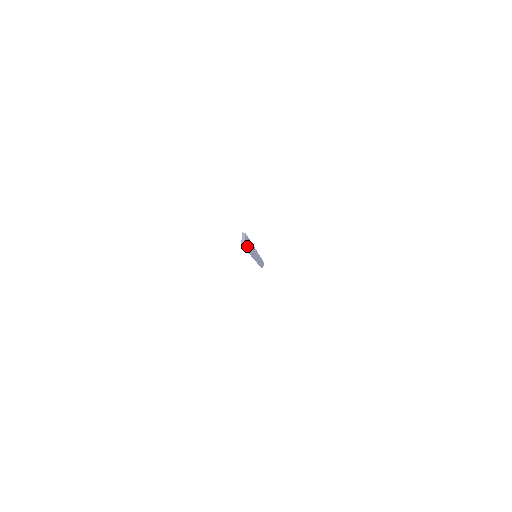
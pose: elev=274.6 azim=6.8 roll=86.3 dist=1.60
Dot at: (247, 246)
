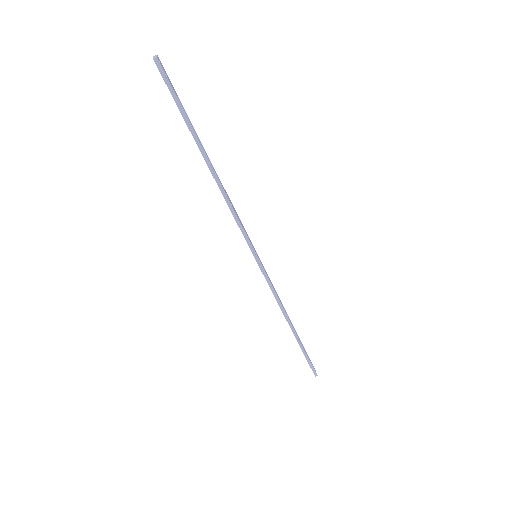
Dot at: (181, 105)
